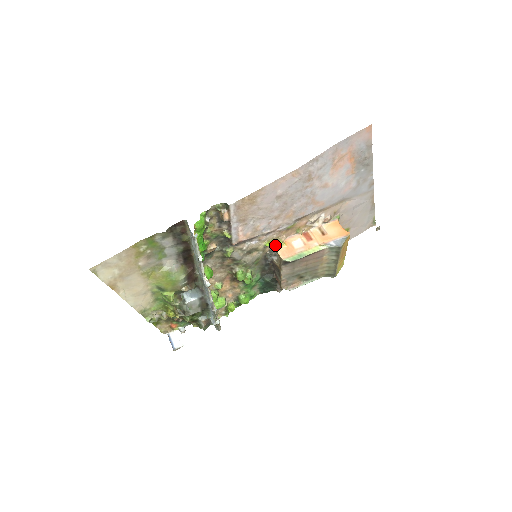
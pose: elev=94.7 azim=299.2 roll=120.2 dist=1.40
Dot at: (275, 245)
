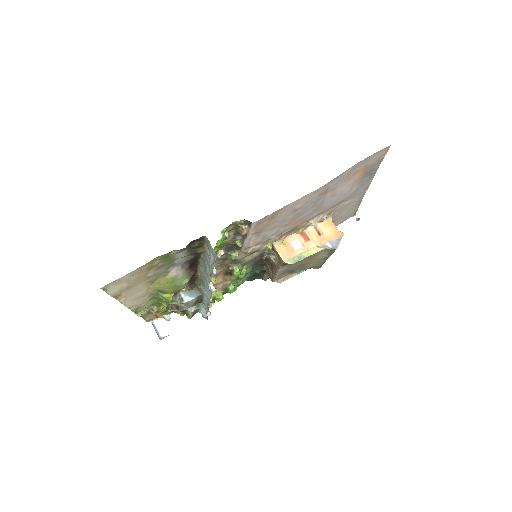
Dot at: (275, 246)
